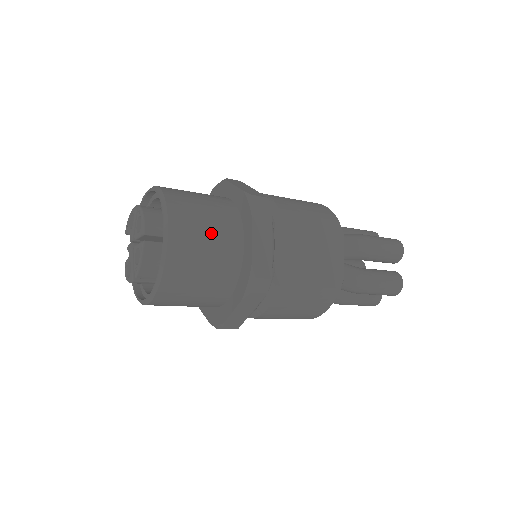
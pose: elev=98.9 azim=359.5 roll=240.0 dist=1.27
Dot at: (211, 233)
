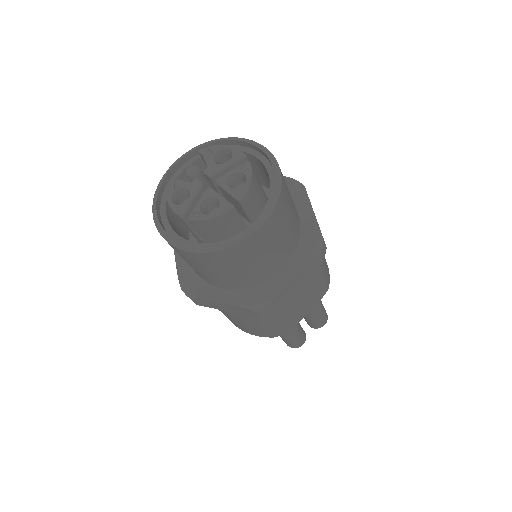
Dot at: (278, 246)
